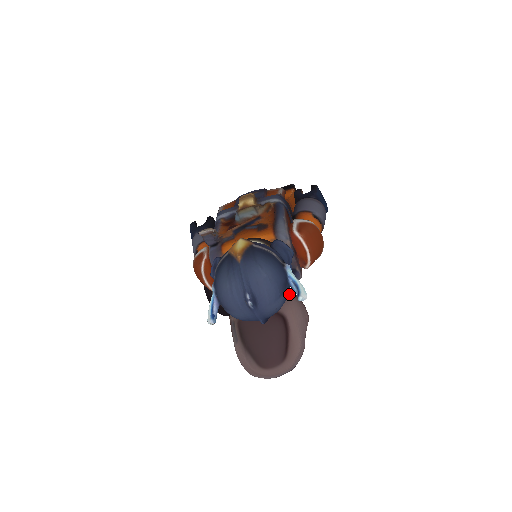
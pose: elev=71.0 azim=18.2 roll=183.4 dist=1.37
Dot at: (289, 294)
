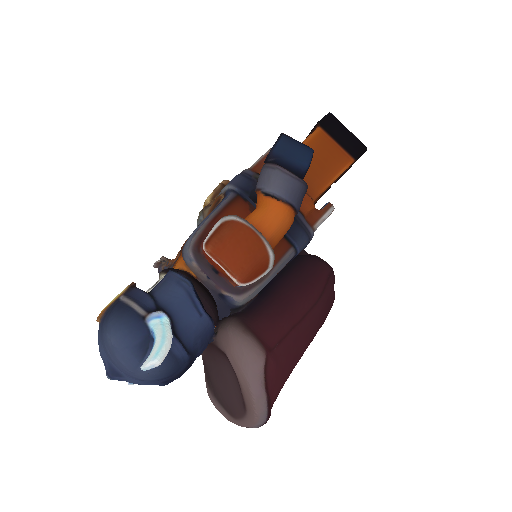
Dot at: (225, 328)
